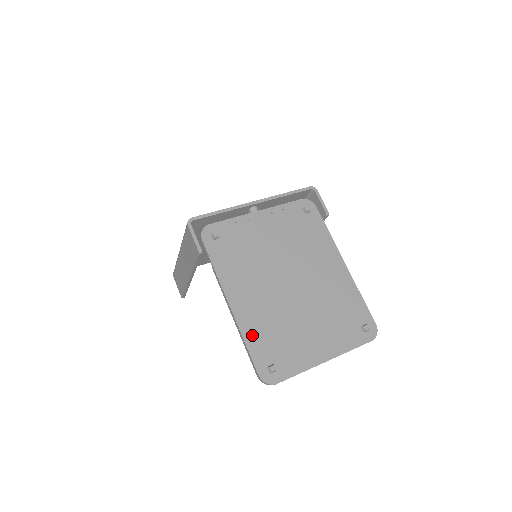
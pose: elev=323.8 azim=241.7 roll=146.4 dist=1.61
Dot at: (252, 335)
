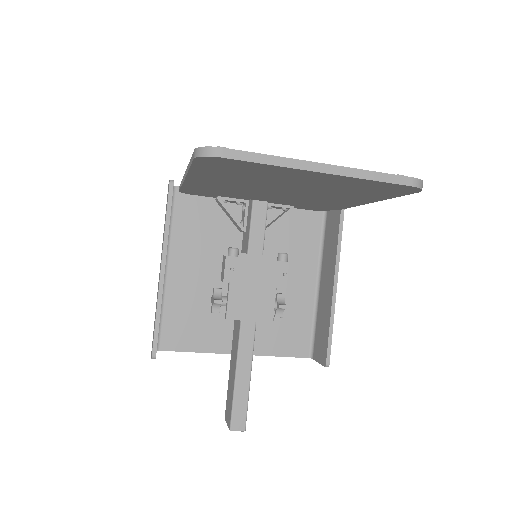
Dot at: occluded
